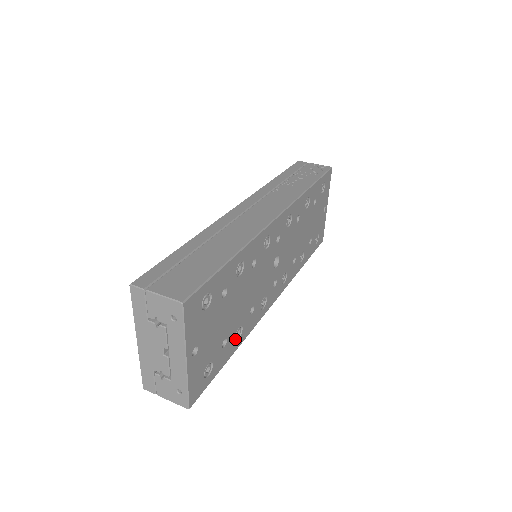
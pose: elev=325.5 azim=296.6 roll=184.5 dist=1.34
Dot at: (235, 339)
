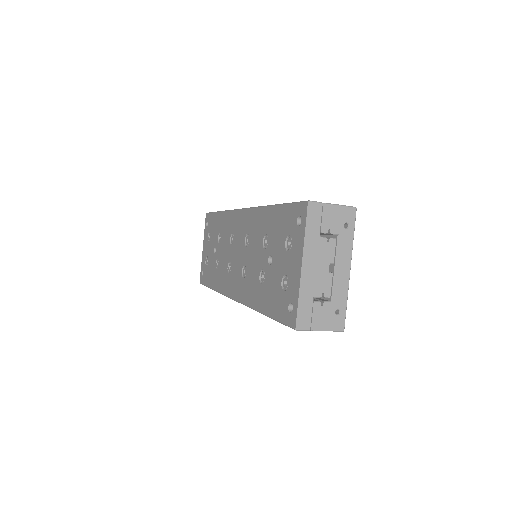
Dot at: occluded
